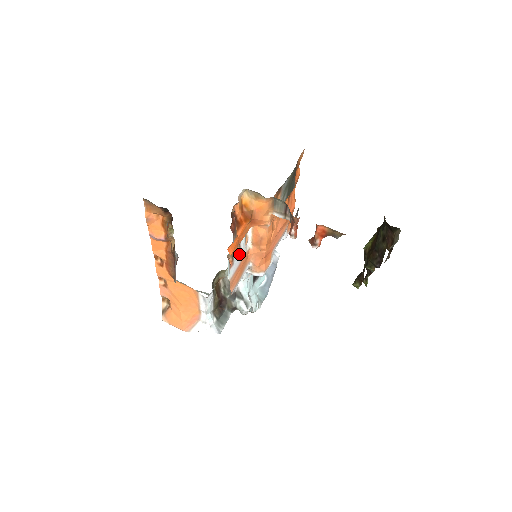
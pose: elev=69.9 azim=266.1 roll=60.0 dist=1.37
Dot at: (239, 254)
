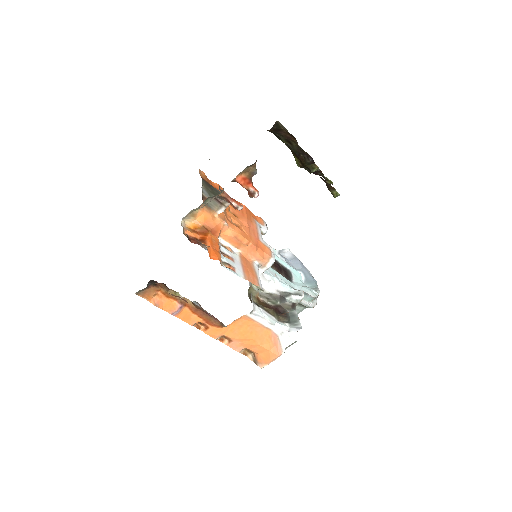
Dot at: (232, 260)
